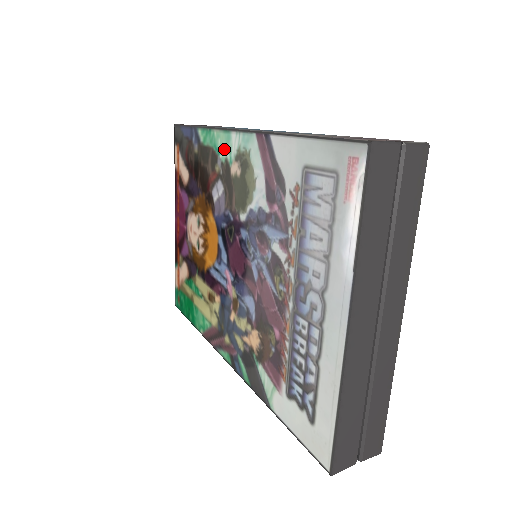
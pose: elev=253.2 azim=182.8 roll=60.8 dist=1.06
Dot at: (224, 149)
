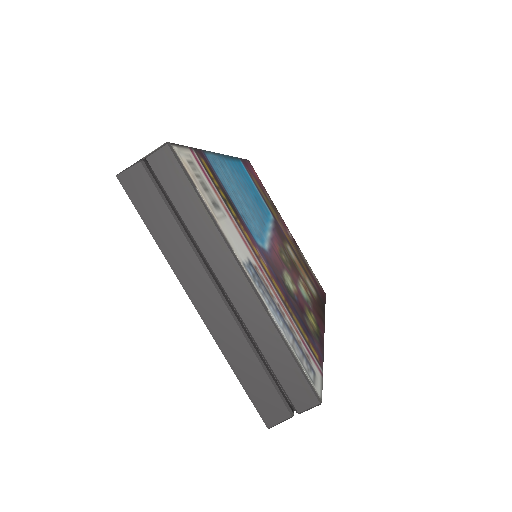
Dot at: occluded
